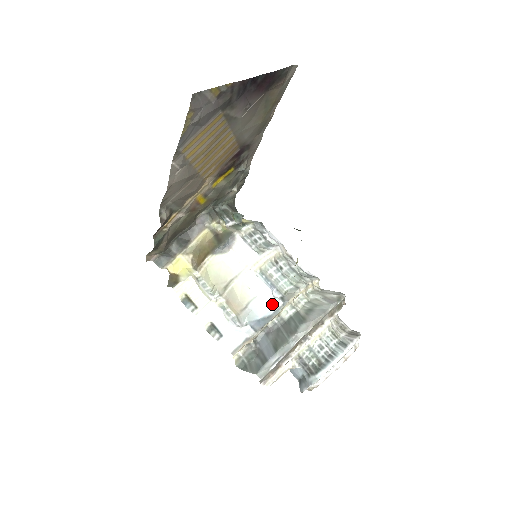
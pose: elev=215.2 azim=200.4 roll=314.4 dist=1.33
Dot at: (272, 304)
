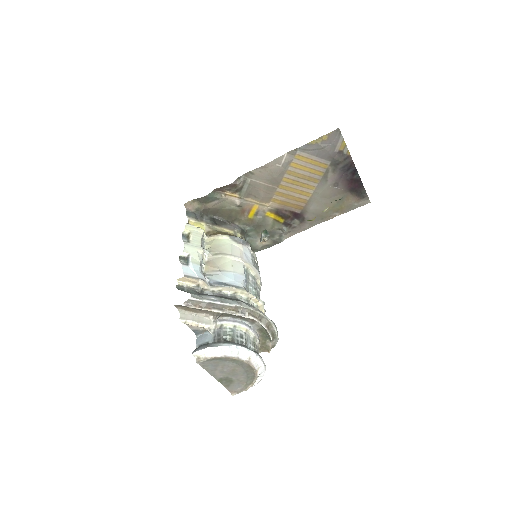
Dot at: (239, 282)
